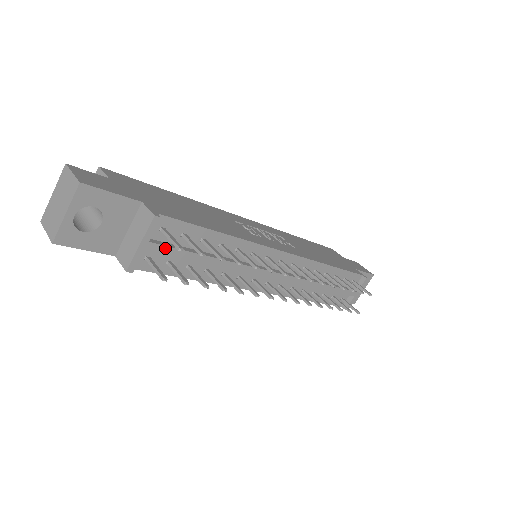
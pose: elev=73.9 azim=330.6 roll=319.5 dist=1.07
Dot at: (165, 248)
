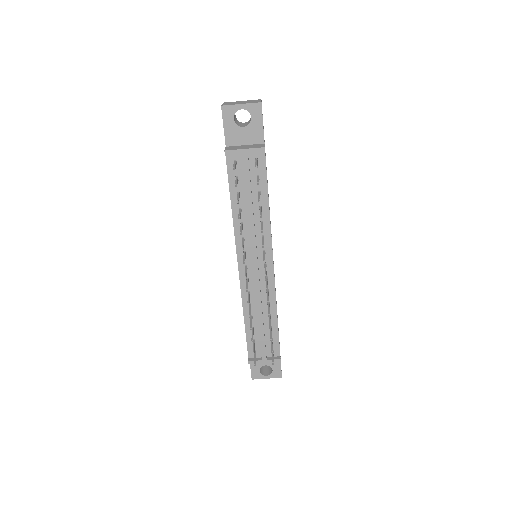
Dot at: (247, 167)
